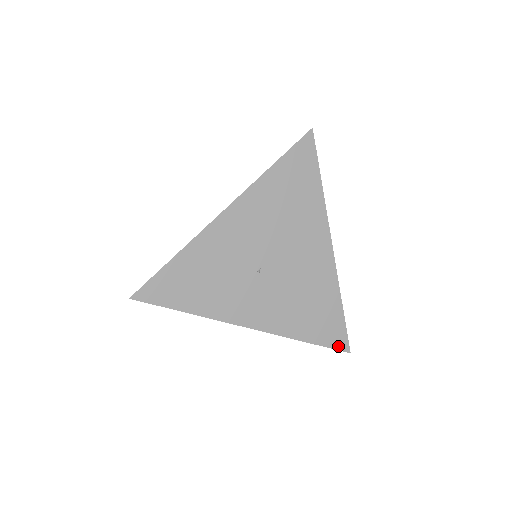
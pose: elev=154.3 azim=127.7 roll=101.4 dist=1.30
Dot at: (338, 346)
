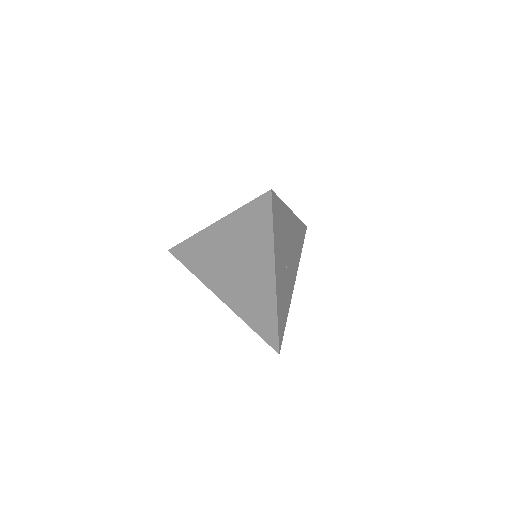
Dot at: (272, 344)
